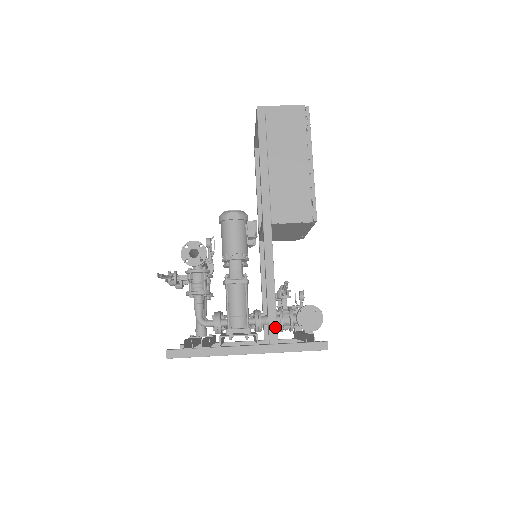
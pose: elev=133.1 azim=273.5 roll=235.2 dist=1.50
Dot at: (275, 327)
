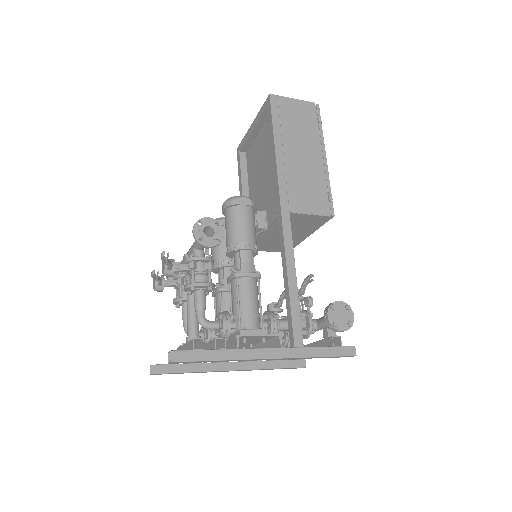
Dot at: (300, 327)
